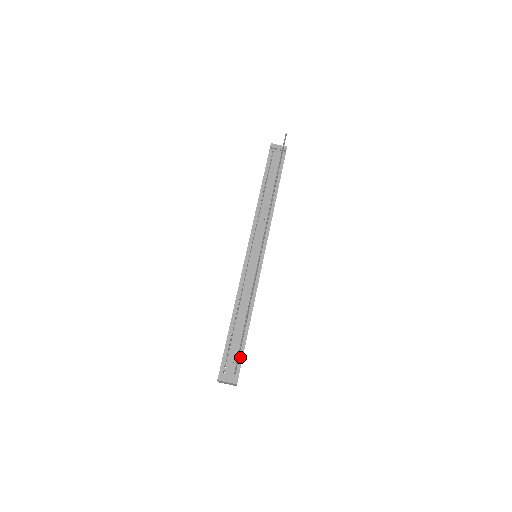
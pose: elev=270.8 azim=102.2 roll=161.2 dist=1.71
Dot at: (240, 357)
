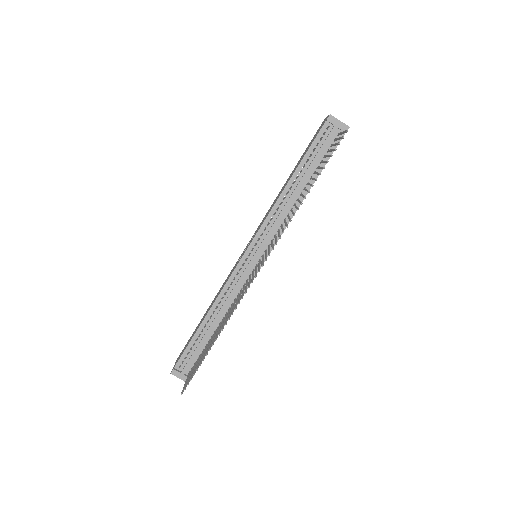
Dot at: occluded
